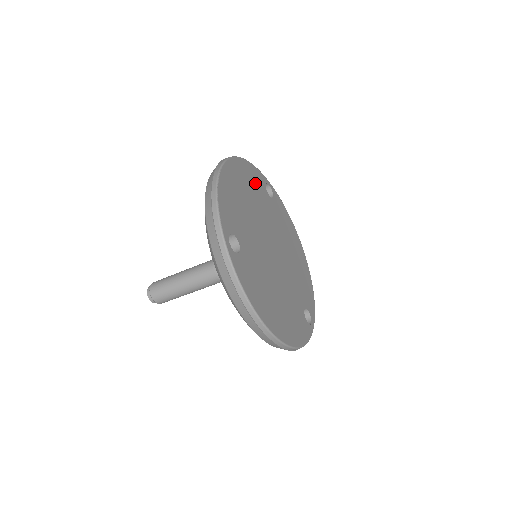
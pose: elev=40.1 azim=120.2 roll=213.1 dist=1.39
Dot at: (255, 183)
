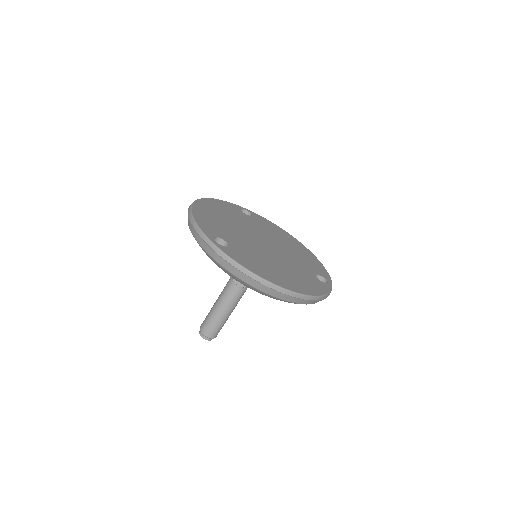
Dot at: (229, 210)
